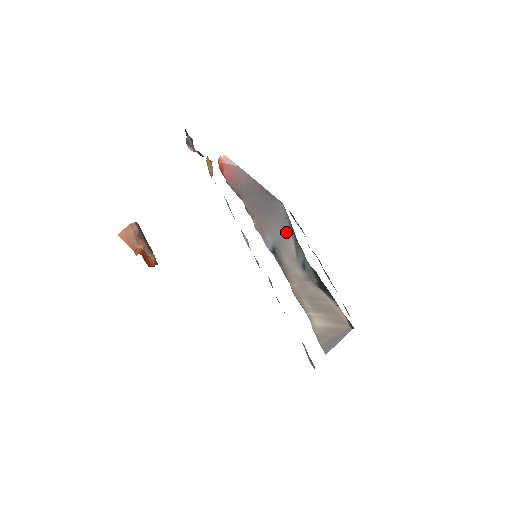
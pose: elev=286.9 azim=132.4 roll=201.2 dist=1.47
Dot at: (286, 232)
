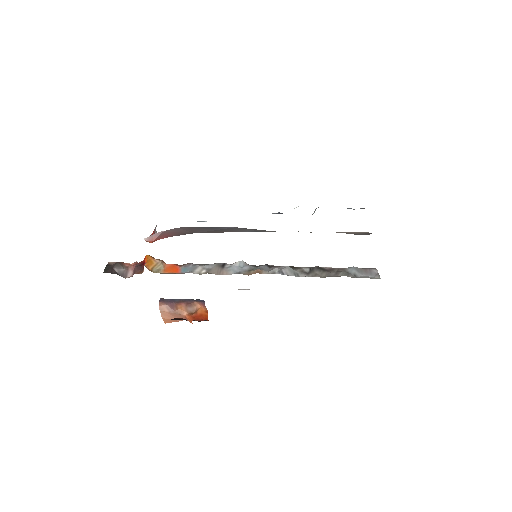
Dot at: occluded
